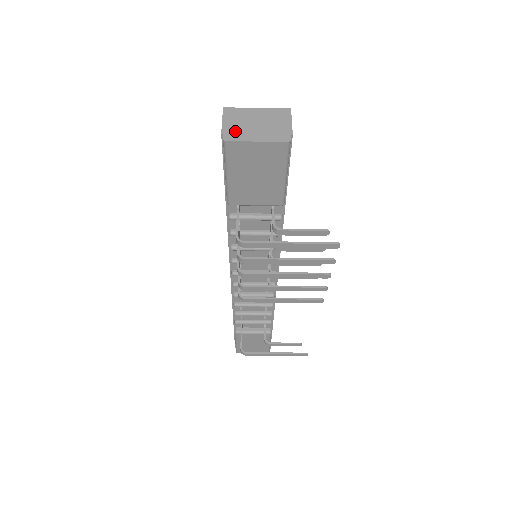
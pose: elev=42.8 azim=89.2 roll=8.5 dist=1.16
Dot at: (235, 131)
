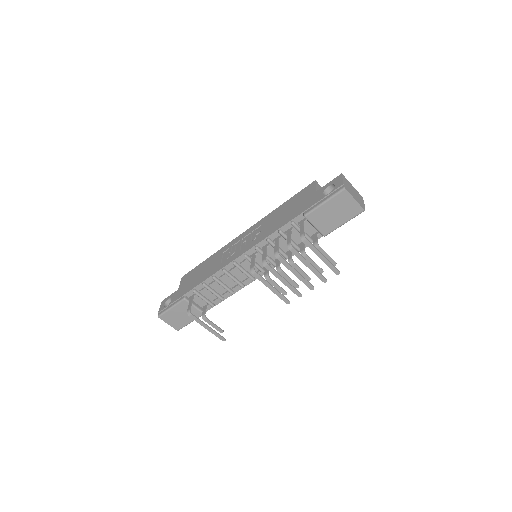
Dot at: (348, 188)
